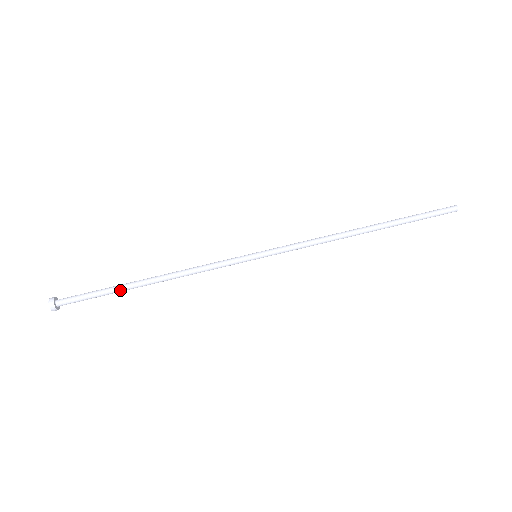
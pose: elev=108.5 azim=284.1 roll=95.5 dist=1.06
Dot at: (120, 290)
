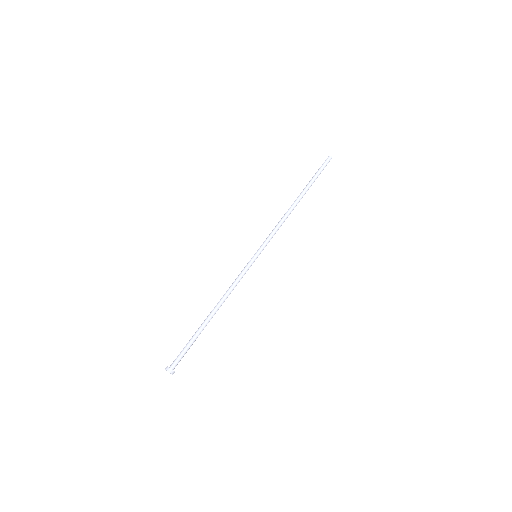
Dot at: (200, 331)
